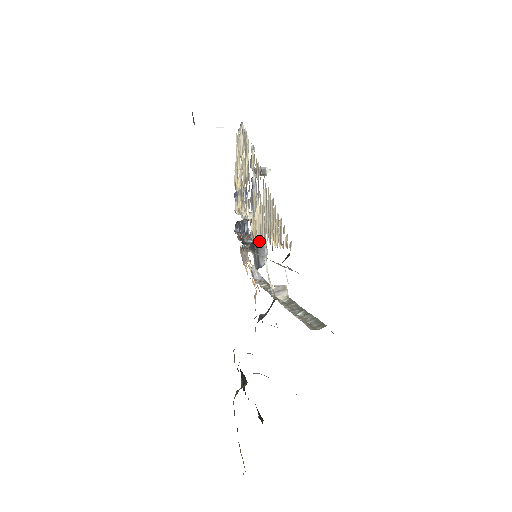
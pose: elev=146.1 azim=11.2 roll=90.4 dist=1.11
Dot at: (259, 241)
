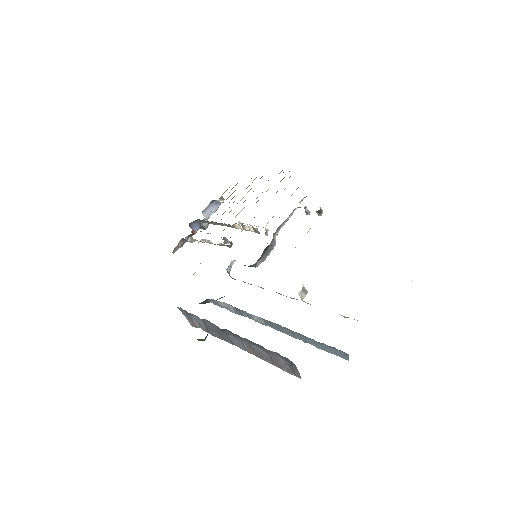
Dot at: (269, 249)
